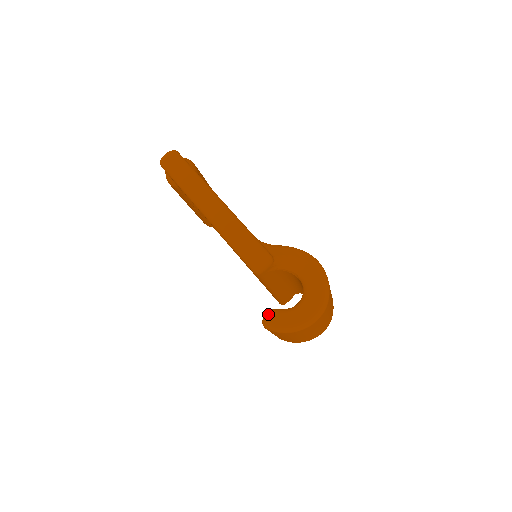
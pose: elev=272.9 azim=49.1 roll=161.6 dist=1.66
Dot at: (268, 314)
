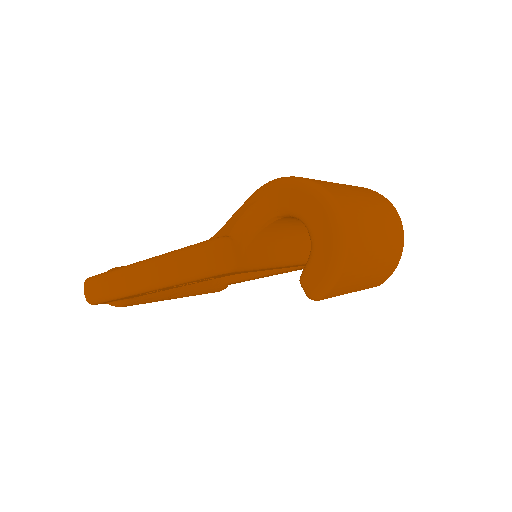
Dot at: (302, 285)
